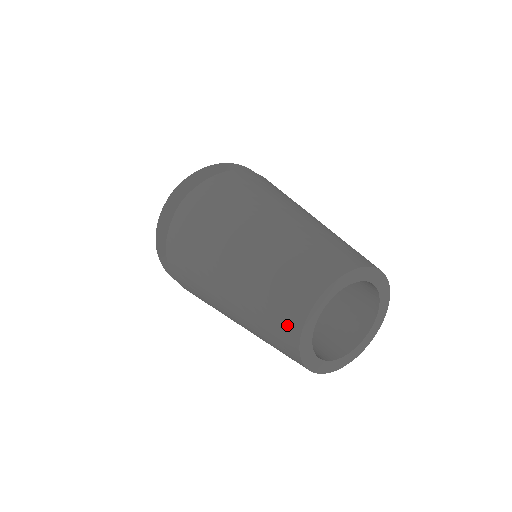
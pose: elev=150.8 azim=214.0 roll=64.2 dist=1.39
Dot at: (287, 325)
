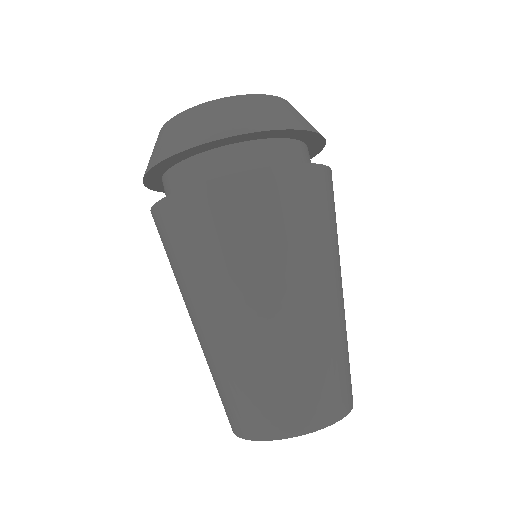
Dot at: occluded
